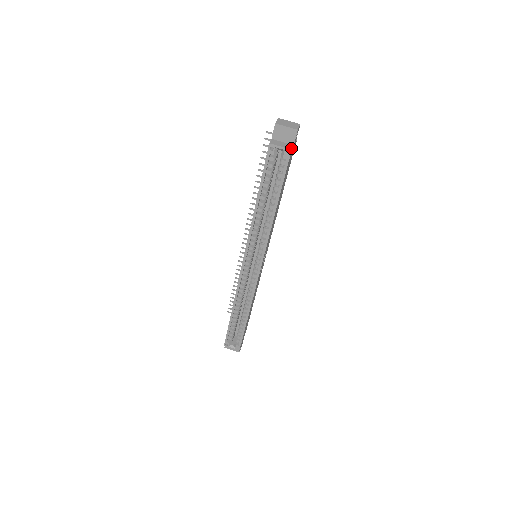
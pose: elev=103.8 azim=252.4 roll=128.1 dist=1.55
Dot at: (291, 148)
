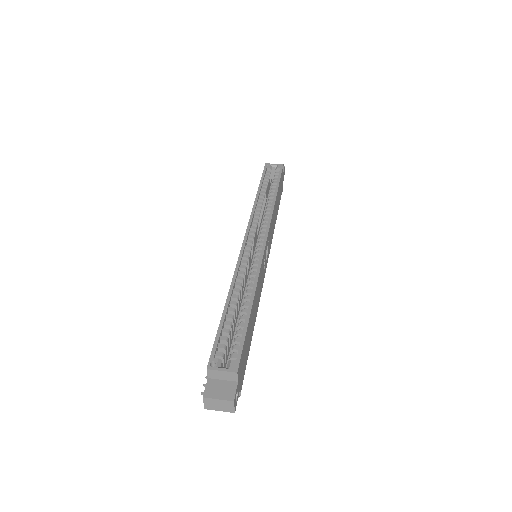
Dot at: (282, 166)
